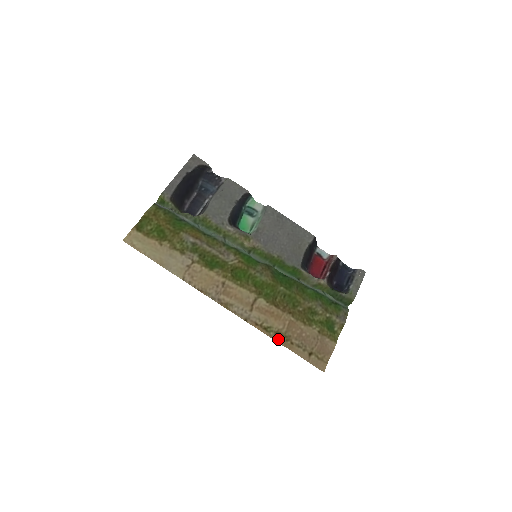
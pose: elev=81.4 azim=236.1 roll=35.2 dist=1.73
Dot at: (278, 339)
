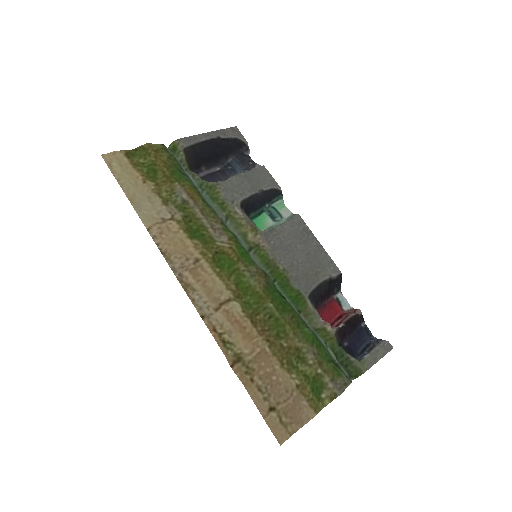
Dot at: (235, 364)
